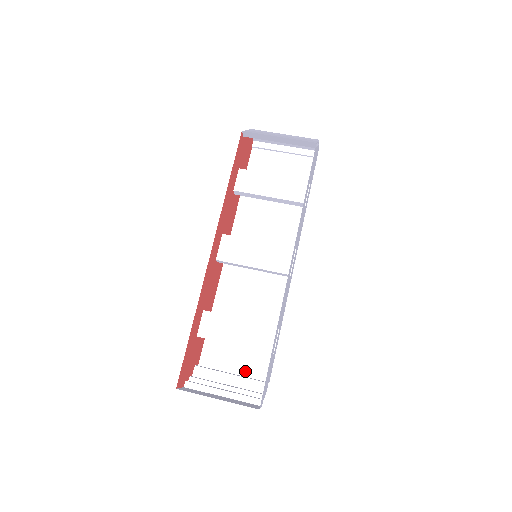
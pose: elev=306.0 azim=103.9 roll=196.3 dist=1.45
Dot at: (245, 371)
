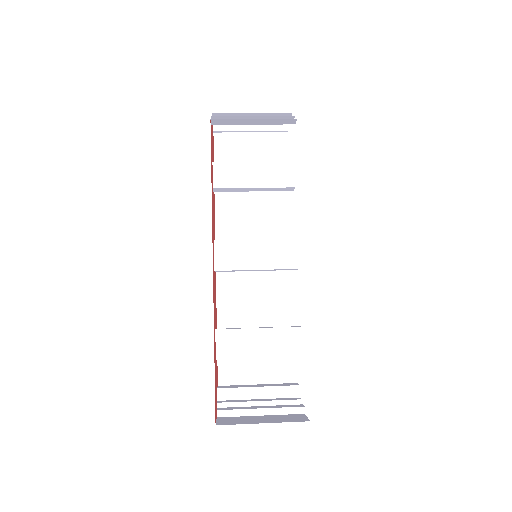
Dot at: (269, 378)
